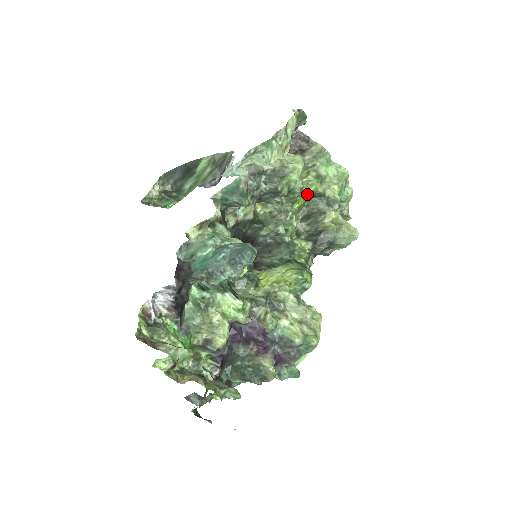
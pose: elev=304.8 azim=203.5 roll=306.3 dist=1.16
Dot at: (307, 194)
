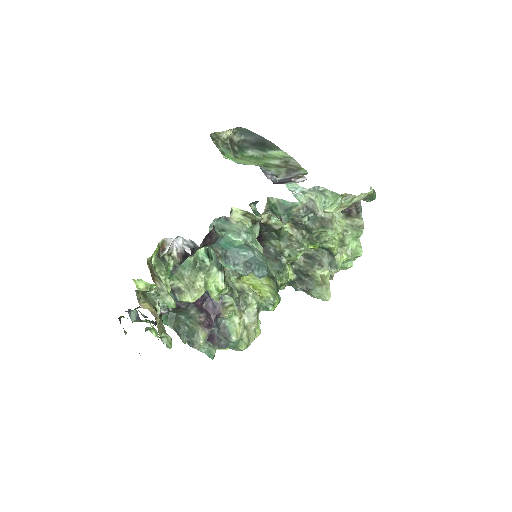
Dot at: (324, 245)
